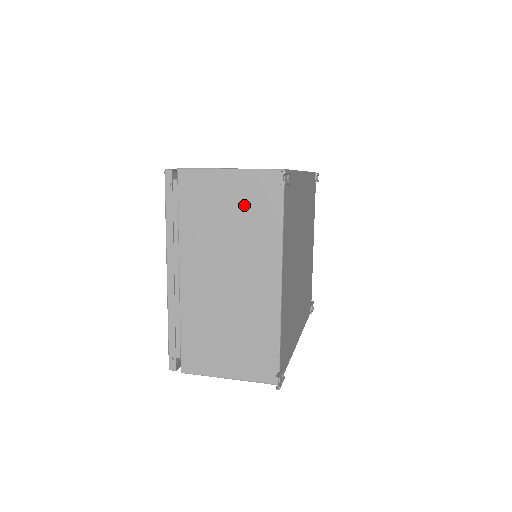
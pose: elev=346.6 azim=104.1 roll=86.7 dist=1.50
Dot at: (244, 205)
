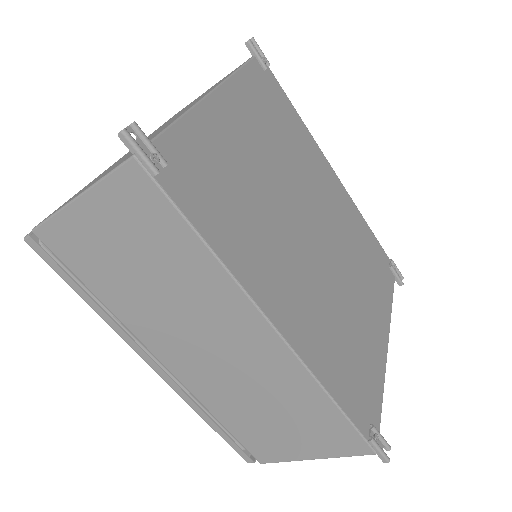
Dot at: occluded
